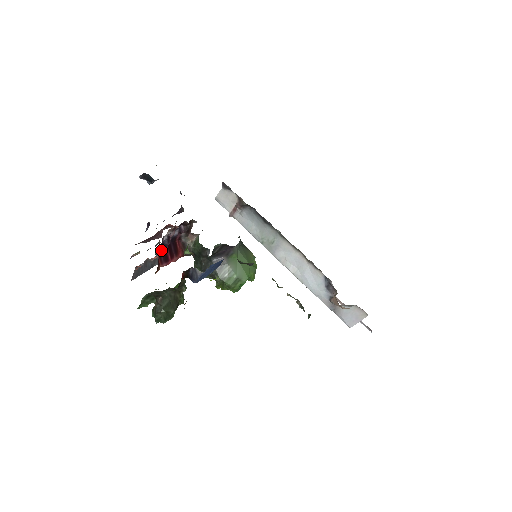
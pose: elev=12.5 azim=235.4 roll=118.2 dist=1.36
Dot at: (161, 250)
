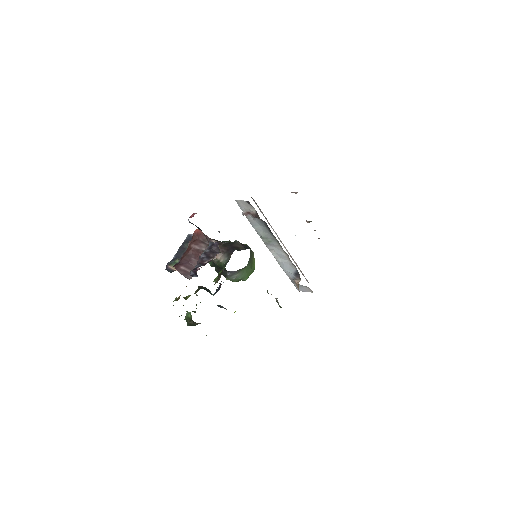
Dot at: occluded
